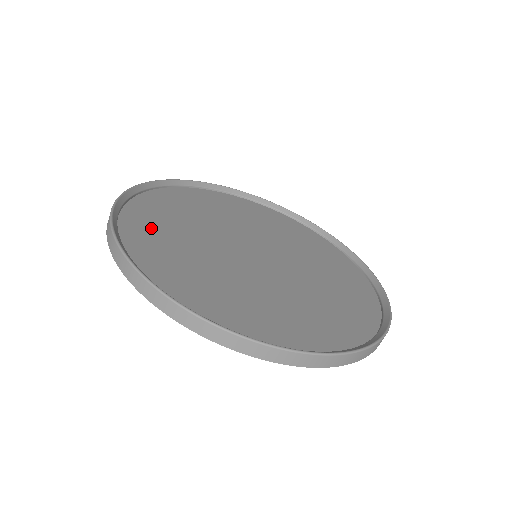
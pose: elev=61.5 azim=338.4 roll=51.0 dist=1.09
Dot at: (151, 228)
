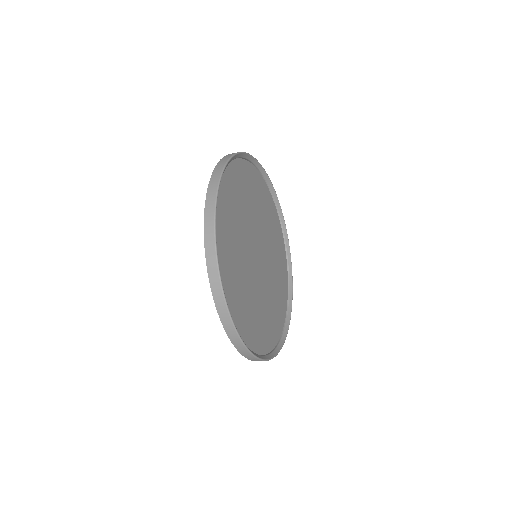
Dot at: (228, 202)
